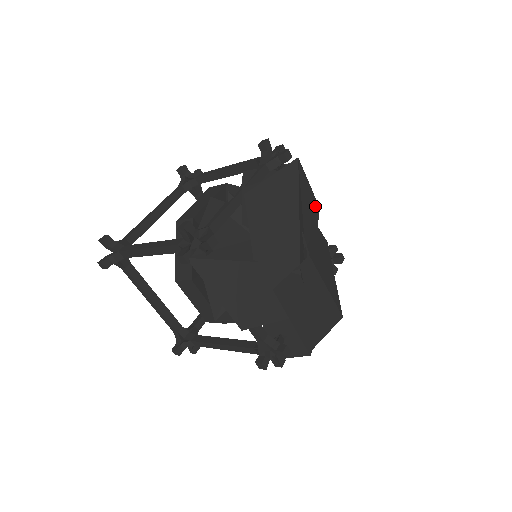
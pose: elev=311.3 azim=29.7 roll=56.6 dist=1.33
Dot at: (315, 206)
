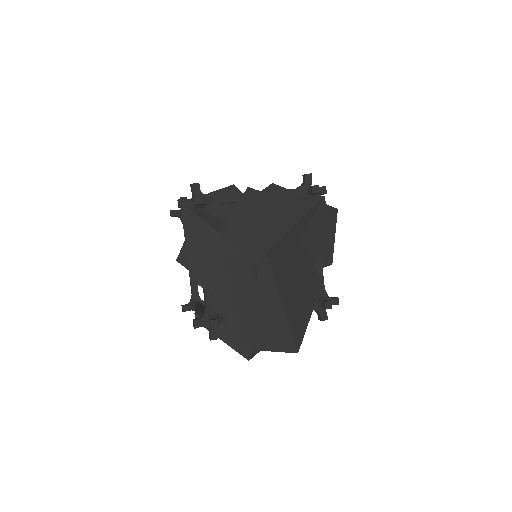
Dot at: (326, 246)
